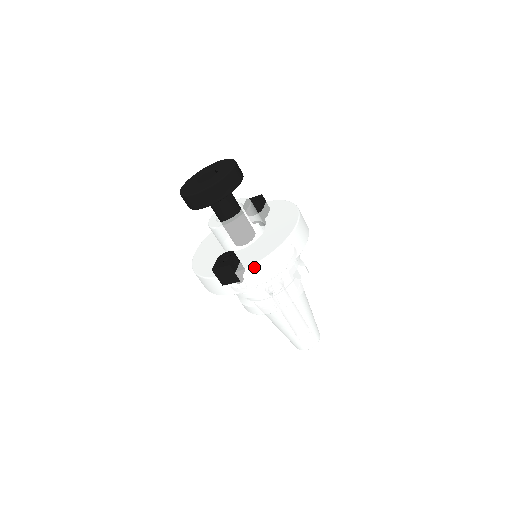
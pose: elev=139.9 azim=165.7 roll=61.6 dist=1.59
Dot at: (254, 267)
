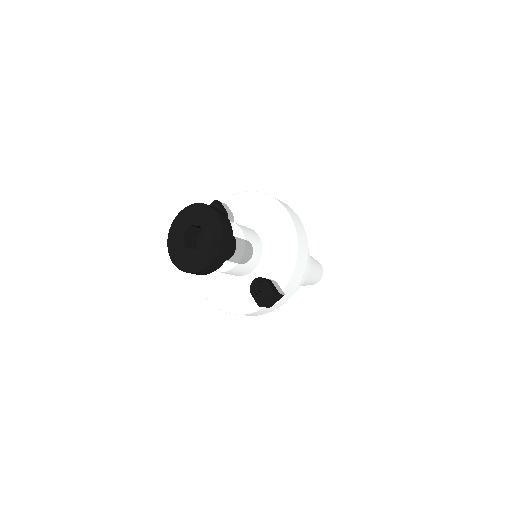
Dot at: (291, 278)
